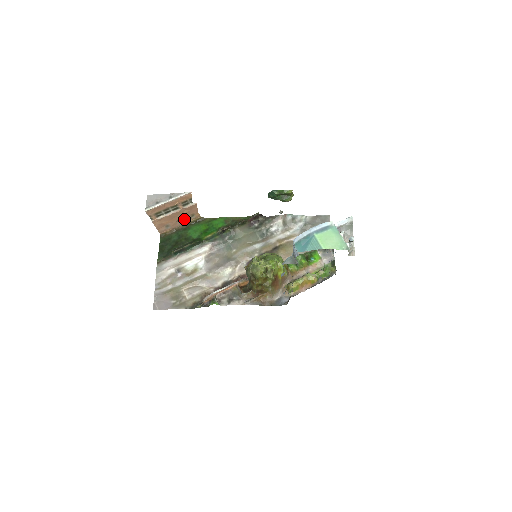
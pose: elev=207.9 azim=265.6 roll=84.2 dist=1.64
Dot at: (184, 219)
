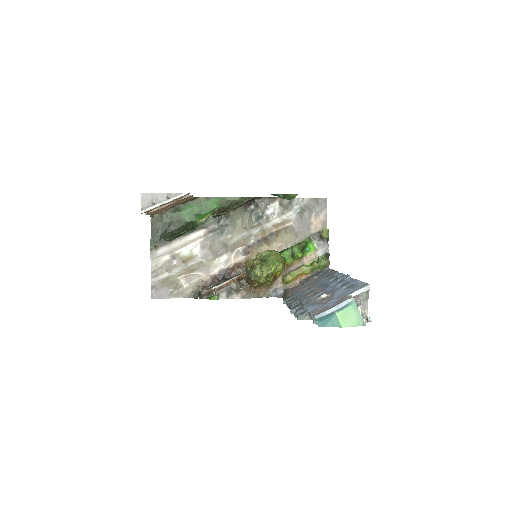
Dot at: (177, 202)
